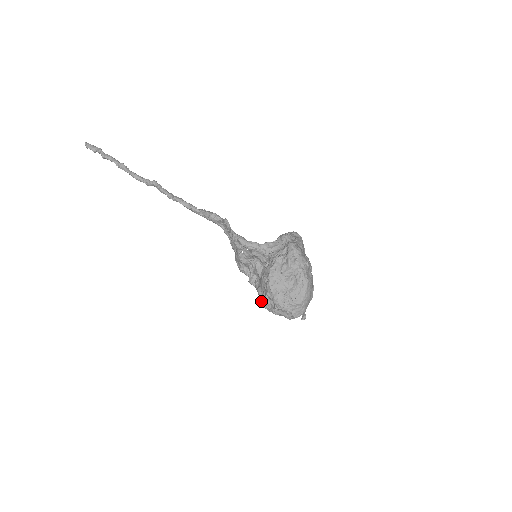
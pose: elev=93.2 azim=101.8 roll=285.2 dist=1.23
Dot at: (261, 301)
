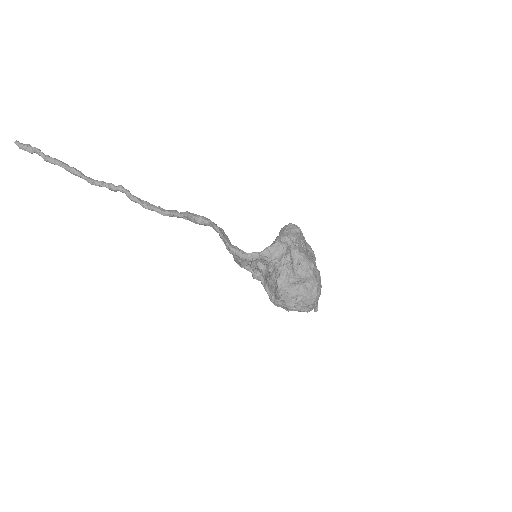
Dot at: (271, 301)
